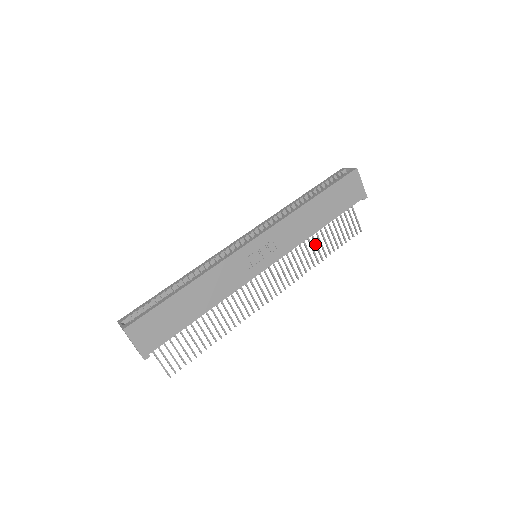
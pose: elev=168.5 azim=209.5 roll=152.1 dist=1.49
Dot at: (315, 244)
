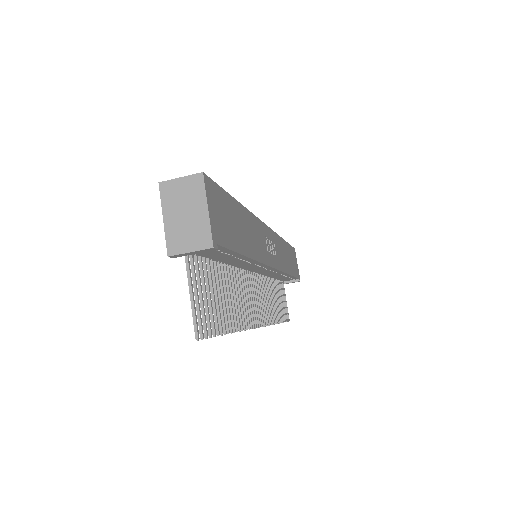
Dot at: (274, 299)
